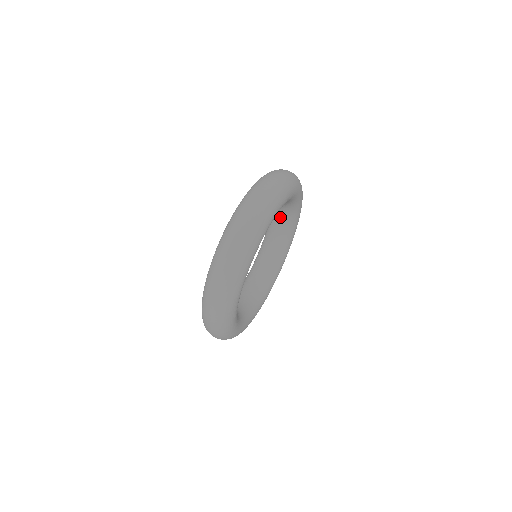
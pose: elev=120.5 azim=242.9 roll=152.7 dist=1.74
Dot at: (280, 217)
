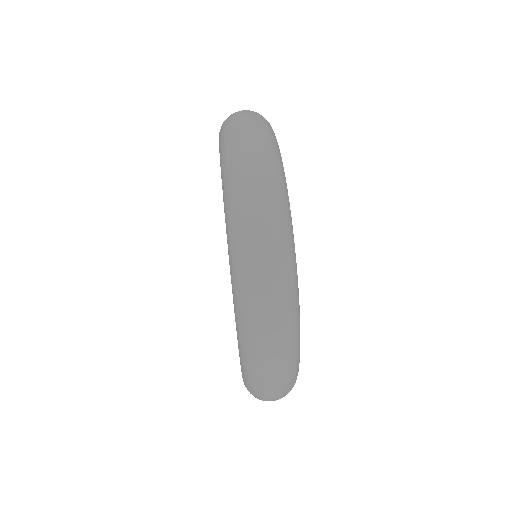
Dot at: occluded
